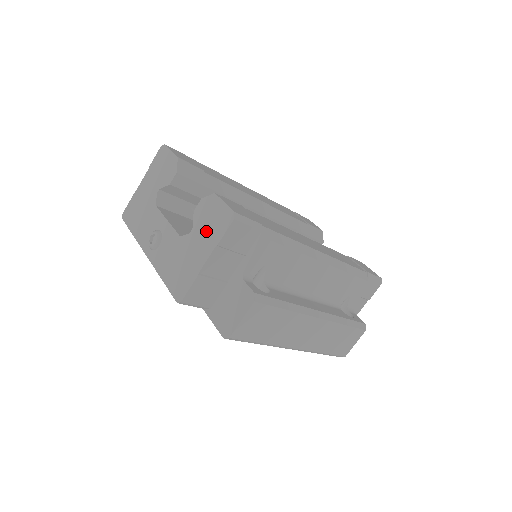
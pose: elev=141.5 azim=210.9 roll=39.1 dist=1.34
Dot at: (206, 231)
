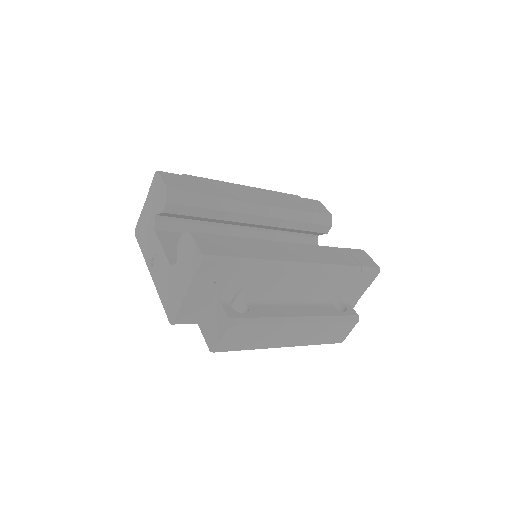
Dot at: (185, 266)
